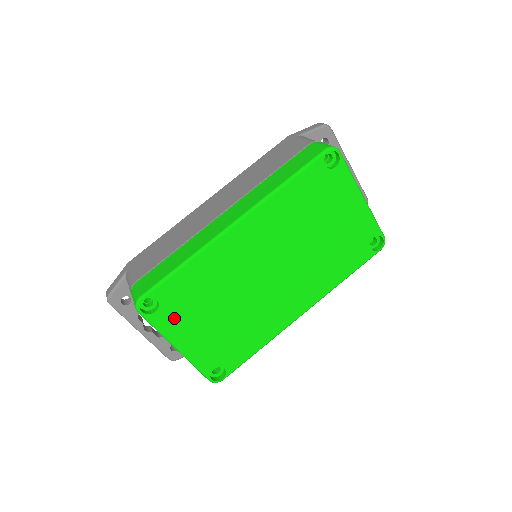
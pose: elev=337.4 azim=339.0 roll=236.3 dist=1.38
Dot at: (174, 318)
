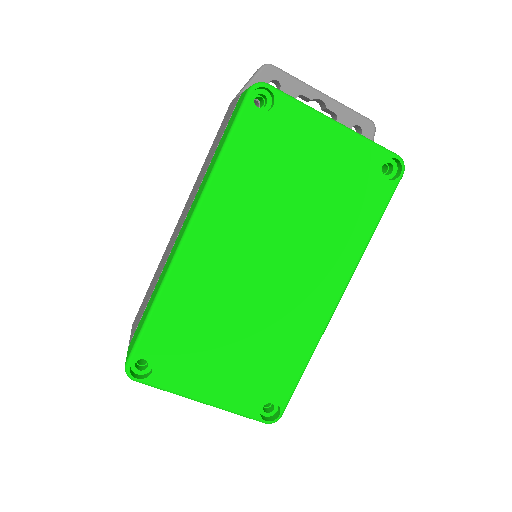
Dot at: (178, 370)
